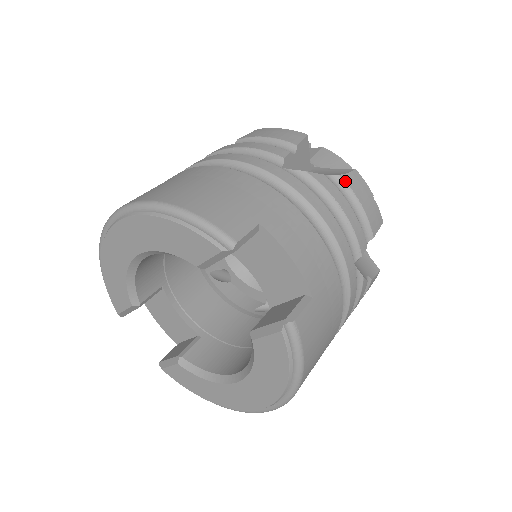
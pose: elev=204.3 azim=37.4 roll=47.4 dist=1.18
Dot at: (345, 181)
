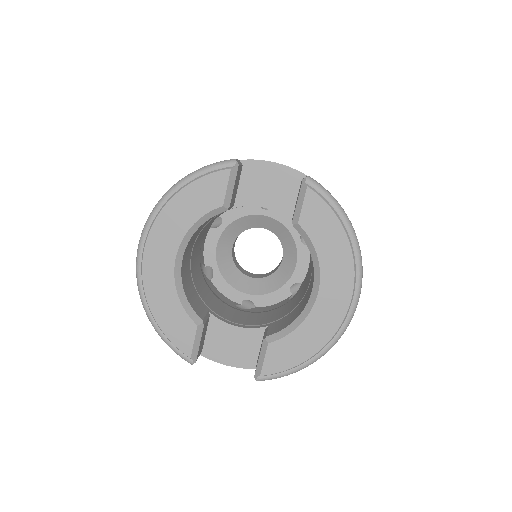
Dot at: occluded
